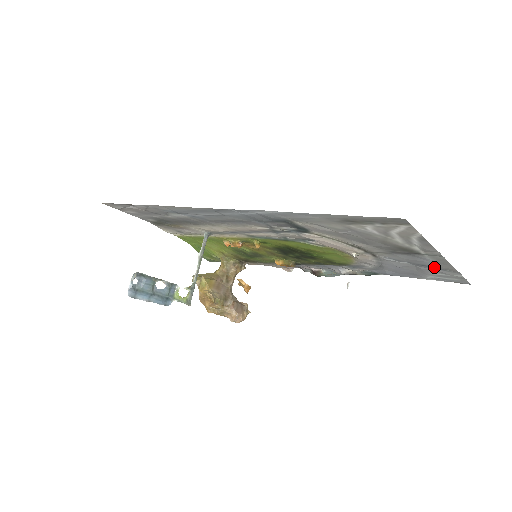
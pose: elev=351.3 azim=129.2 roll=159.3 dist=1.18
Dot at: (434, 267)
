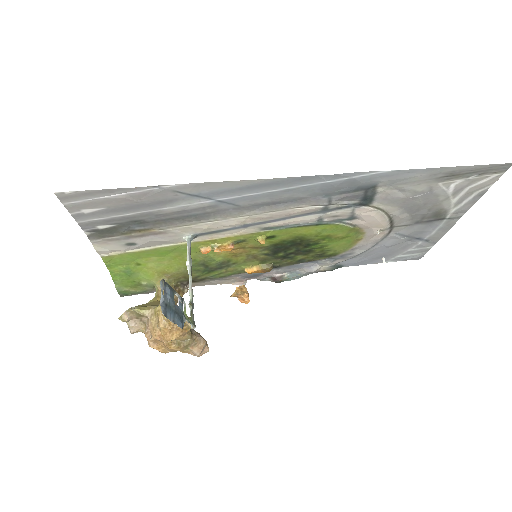
Dot at: (424, 239)
